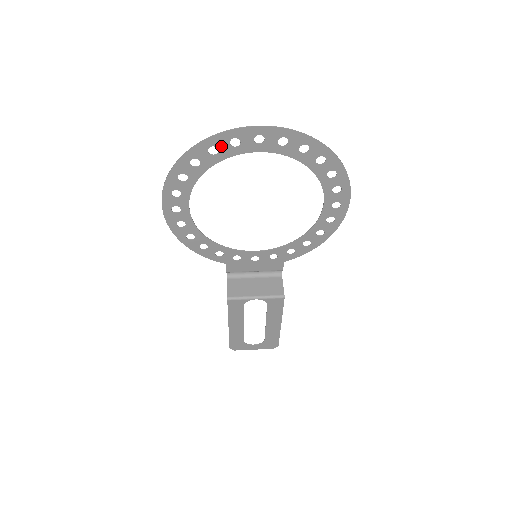
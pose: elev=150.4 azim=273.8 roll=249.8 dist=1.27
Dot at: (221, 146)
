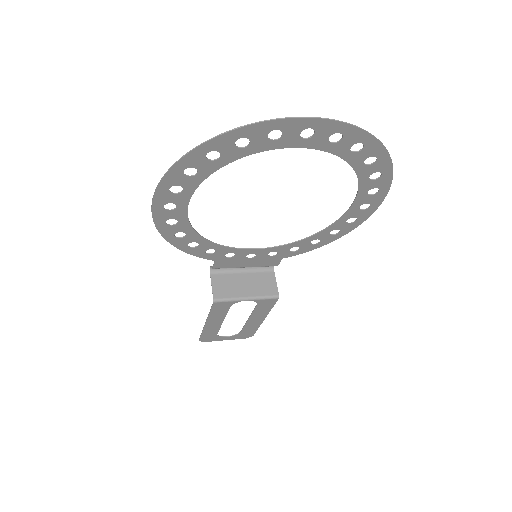
Dot at: (255, 138)
